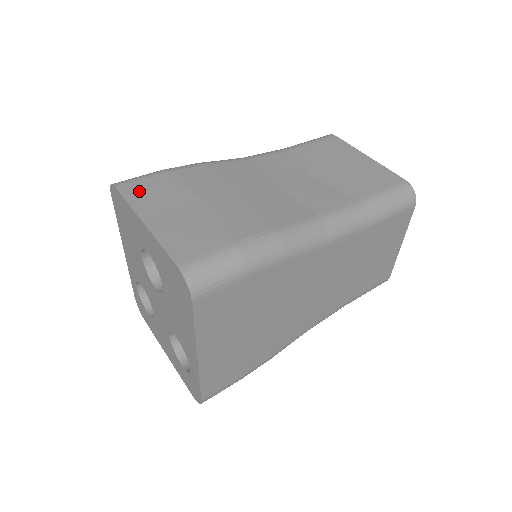
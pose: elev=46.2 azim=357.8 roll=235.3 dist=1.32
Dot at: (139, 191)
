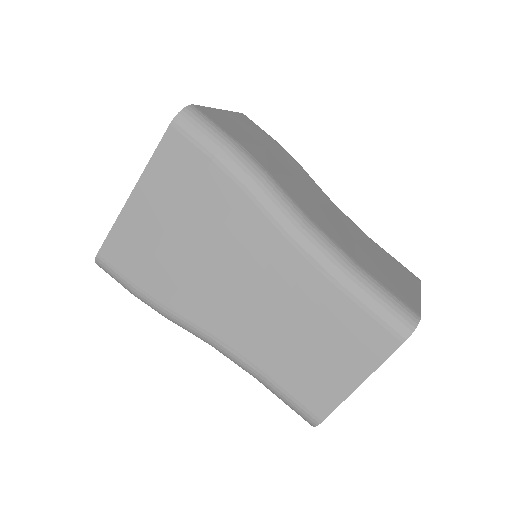
Dot at: (248, 121)
